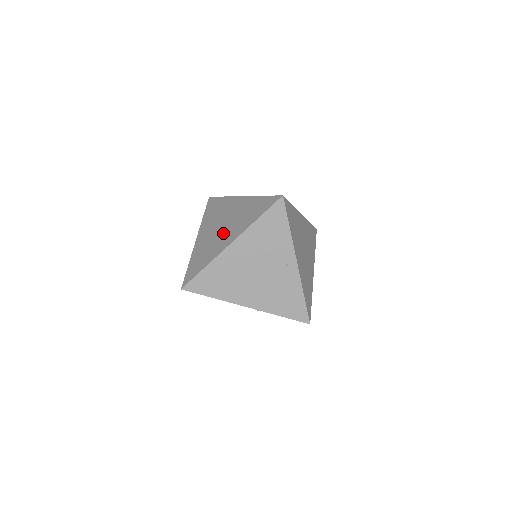
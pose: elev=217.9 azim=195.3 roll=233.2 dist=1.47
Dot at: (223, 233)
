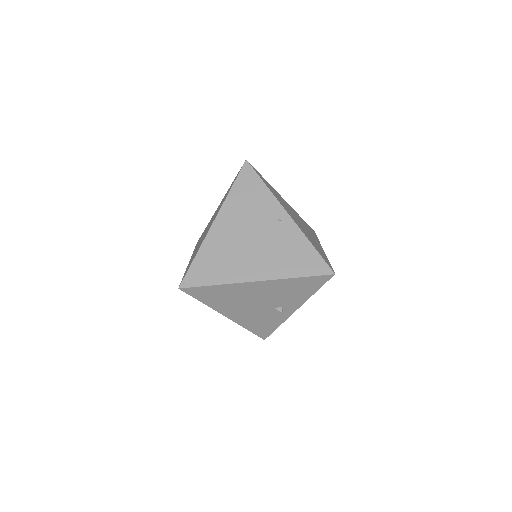
Dot at: occluded
